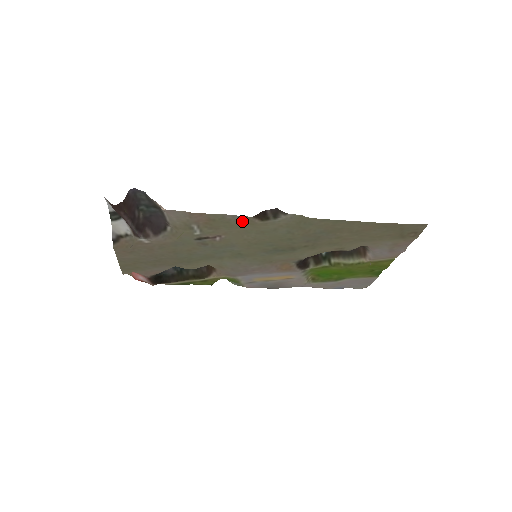
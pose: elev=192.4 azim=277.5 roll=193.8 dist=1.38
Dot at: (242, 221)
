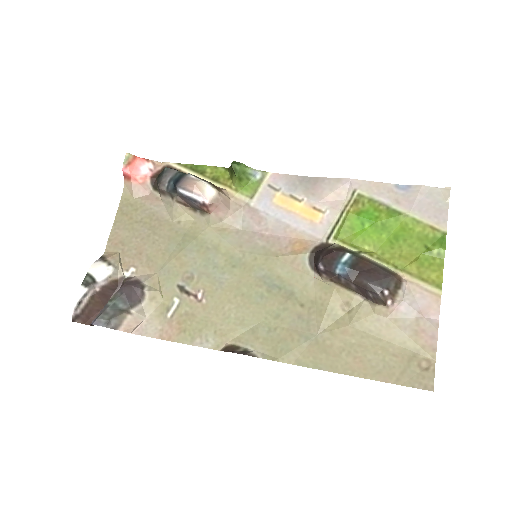
Dot at: (213, 338)
